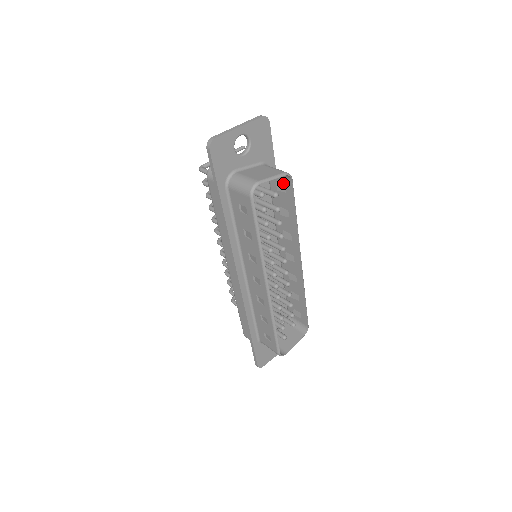
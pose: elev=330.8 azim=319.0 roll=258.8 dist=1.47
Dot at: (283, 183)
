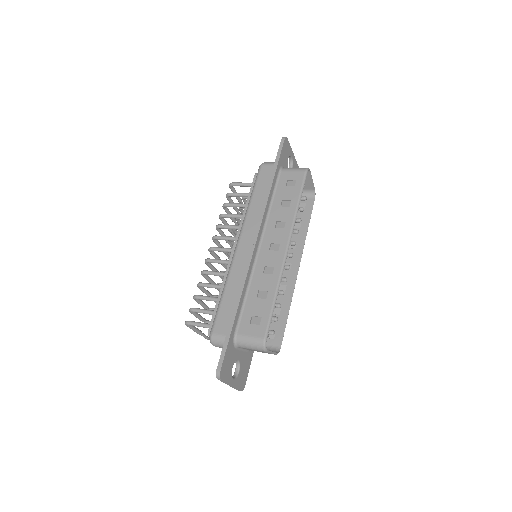
Dot at: (304, 202)
